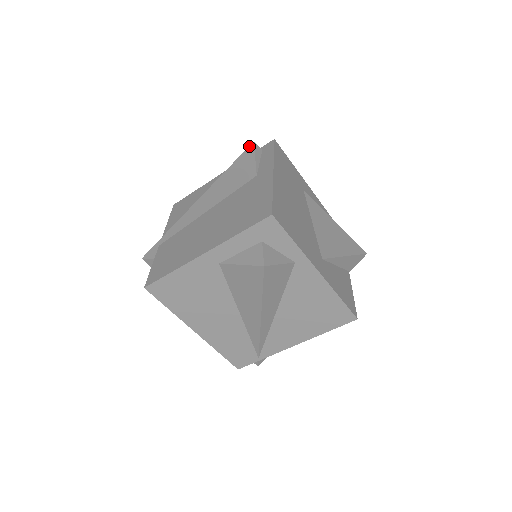
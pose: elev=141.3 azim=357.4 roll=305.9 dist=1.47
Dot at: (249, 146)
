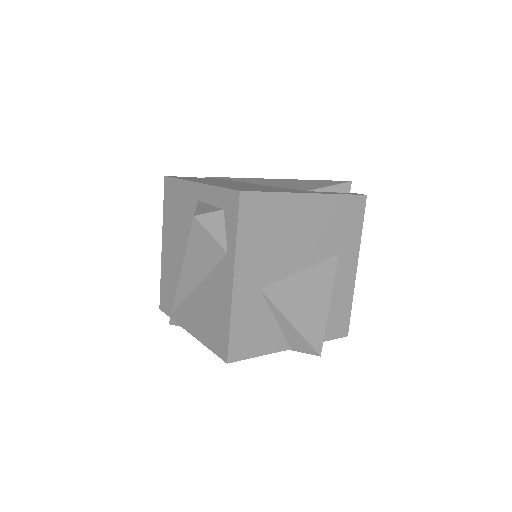
Dot at: occluded
